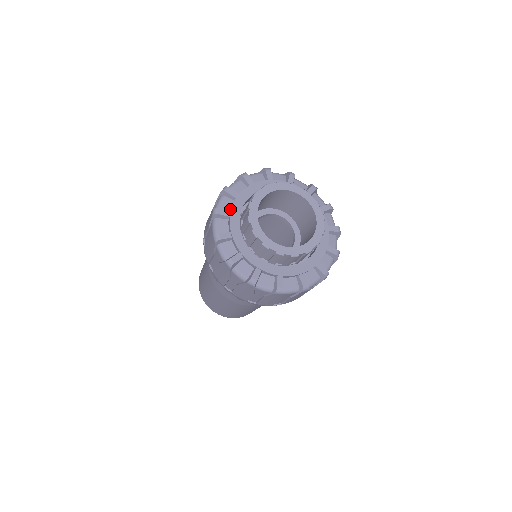
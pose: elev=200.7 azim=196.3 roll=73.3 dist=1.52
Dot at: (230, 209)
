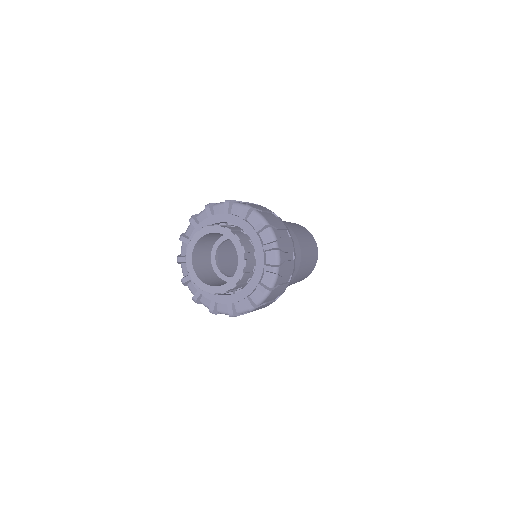
Dot at: (192, 236)
